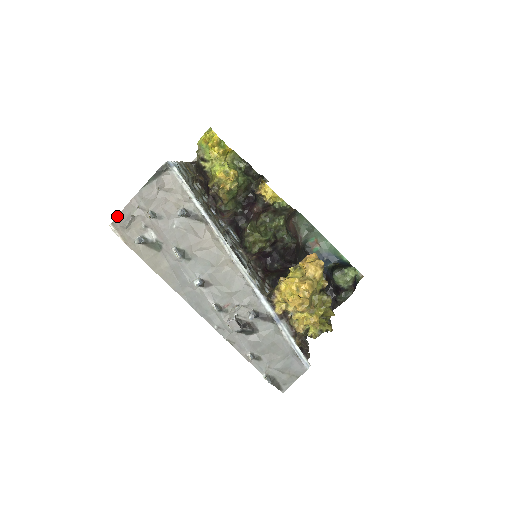
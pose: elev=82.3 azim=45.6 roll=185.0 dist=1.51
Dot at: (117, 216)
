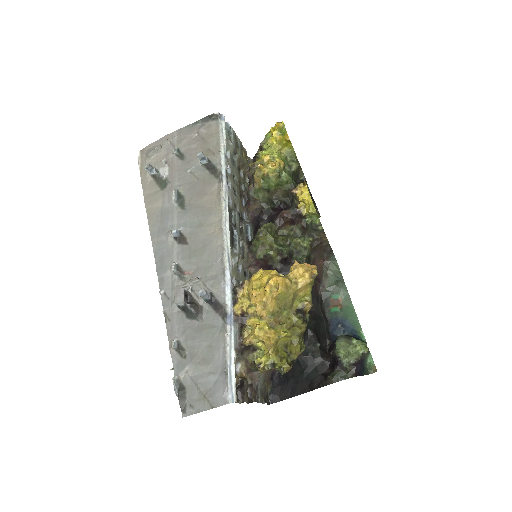
Dot at: (149, 145)
